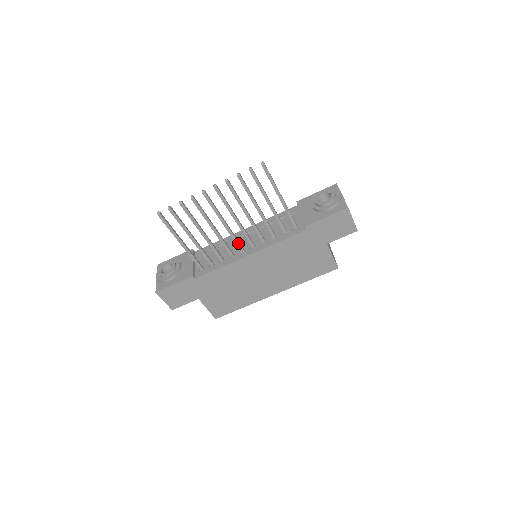
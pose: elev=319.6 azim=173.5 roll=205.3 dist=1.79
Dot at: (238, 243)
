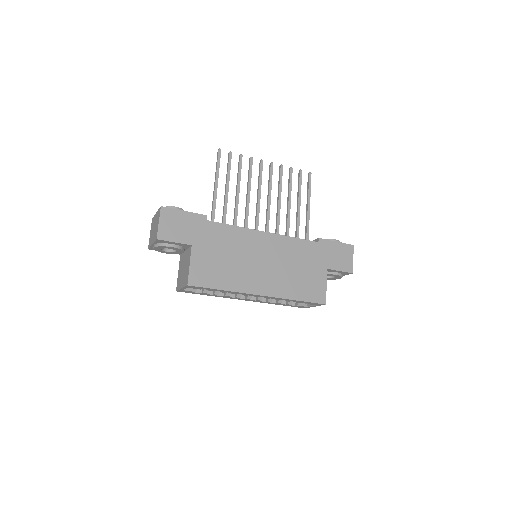
Dot at: (258, 221)
